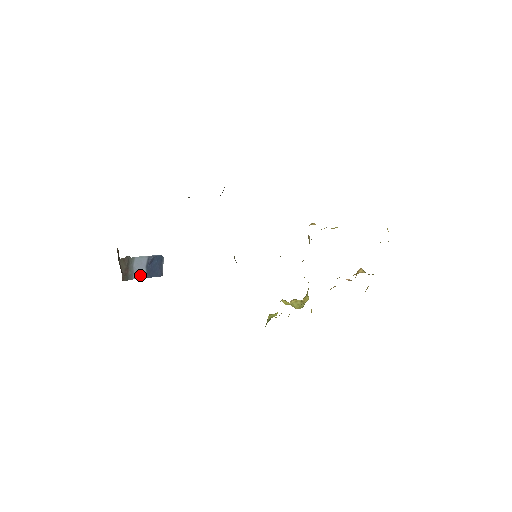
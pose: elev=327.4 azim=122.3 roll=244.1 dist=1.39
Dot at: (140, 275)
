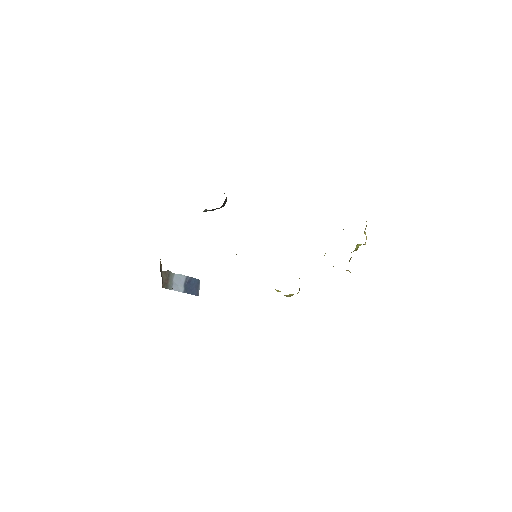
Dot at: (178, 289)
